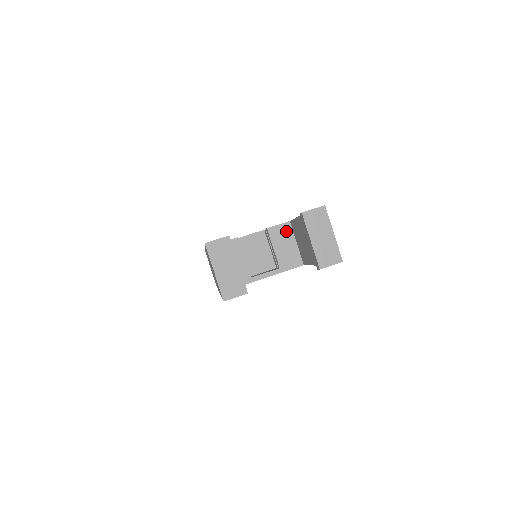
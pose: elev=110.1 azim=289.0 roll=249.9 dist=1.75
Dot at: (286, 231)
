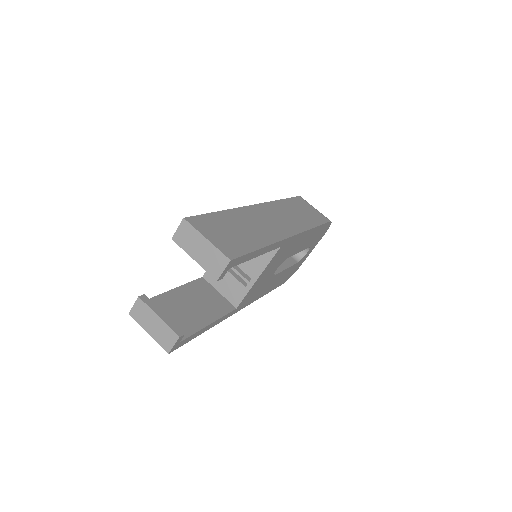
Dot at: occluded
